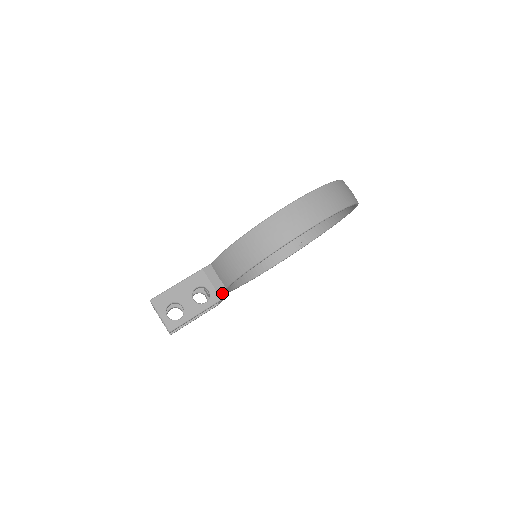
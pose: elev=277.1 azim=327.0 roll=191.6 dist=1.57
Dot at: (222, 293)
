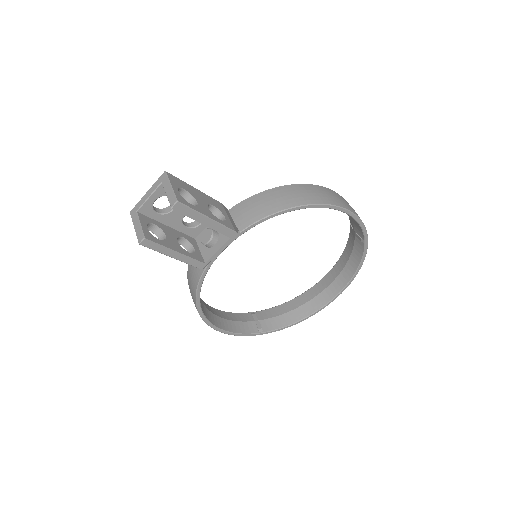
Dot at: (236, 230)
